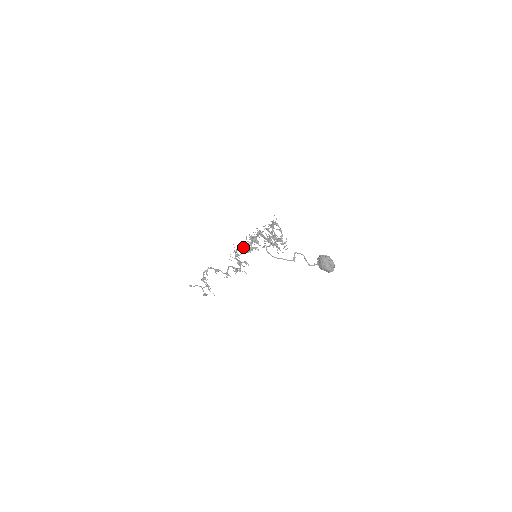
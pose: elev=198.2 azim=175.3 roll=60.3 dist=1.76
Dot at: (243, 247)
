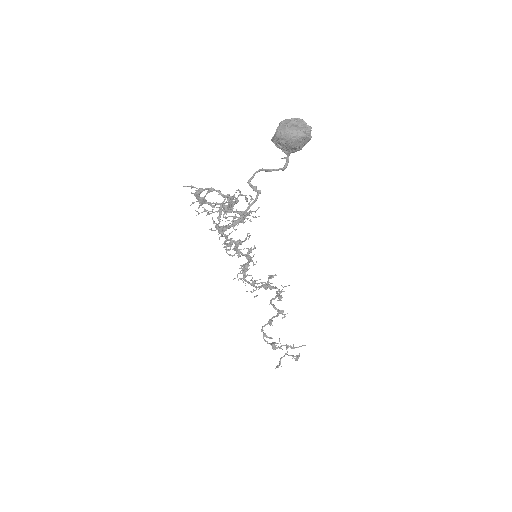
Dot at: (241, 267)
